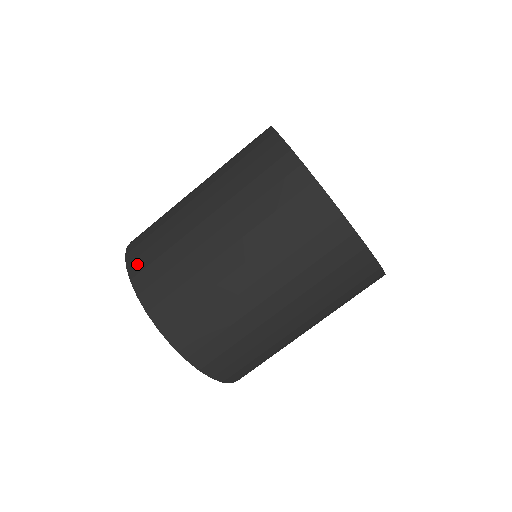
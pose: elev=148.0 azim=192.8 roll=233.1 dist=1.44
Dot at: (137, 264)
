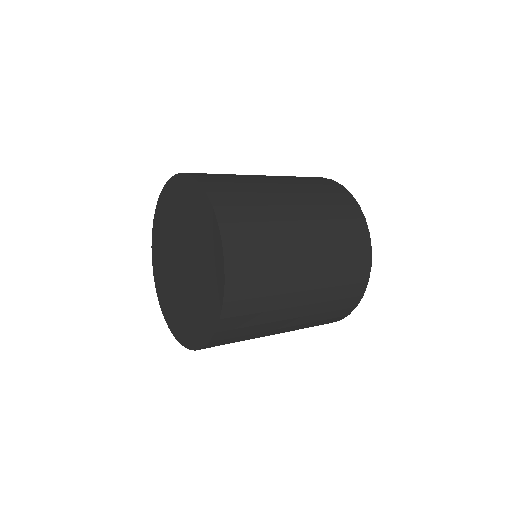
Dot at: (227, 213)
